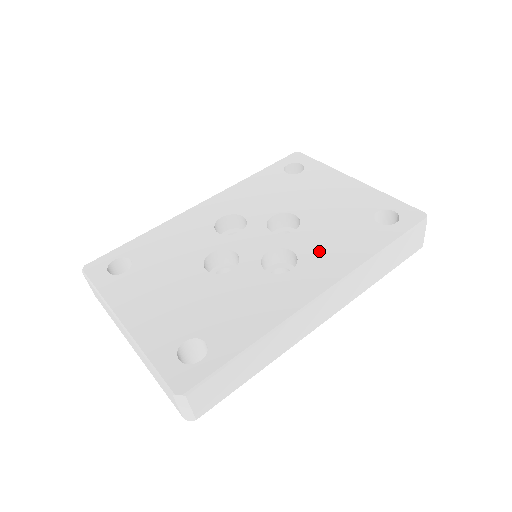
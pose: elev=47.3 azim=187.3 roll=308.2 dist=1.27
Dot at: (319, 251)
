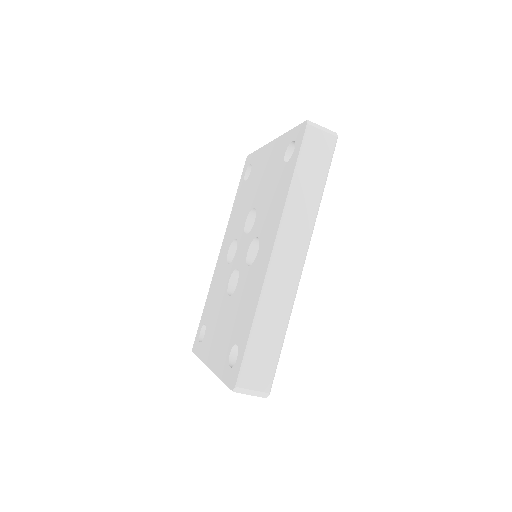
Dot at: (266, 222)
